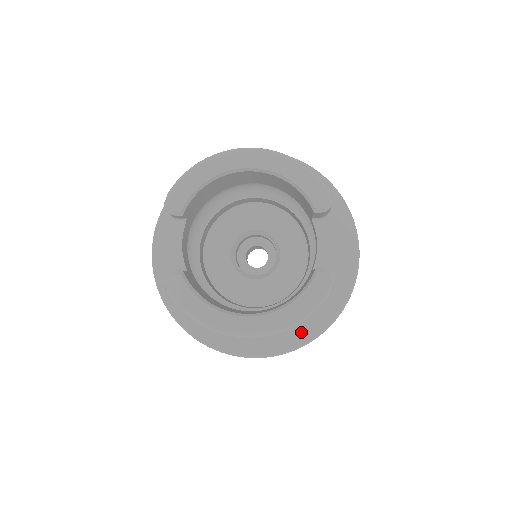
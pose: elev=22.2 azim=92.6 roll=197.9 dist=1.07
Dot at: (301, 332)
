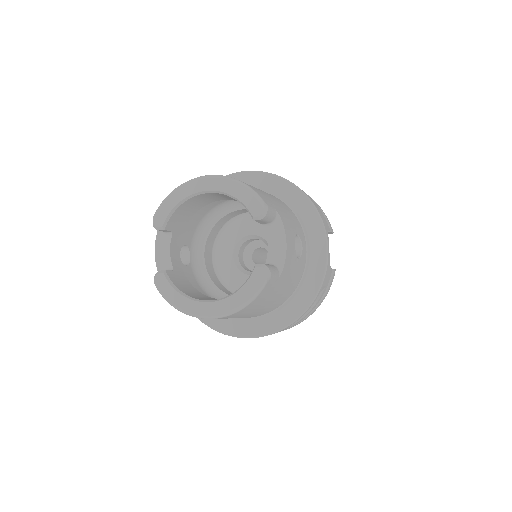
Dot at: (282, 317)
